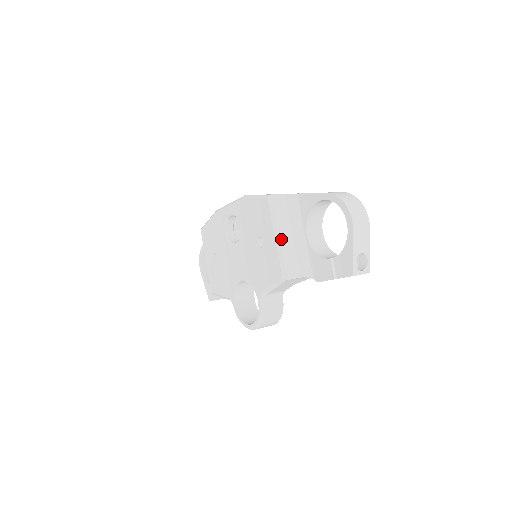
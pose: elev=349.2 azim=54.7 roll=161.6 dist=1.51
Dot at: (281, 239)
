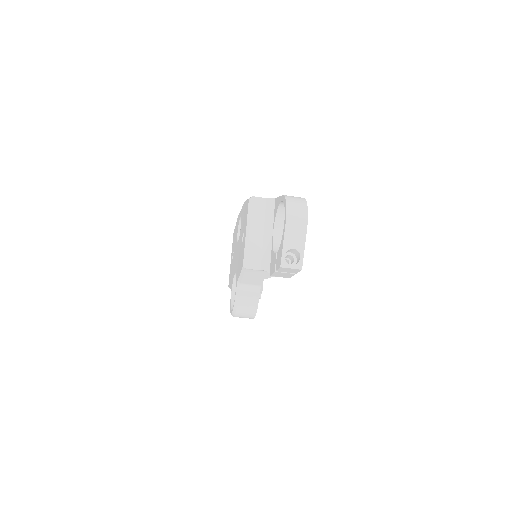
Dot at: (250, 234)
